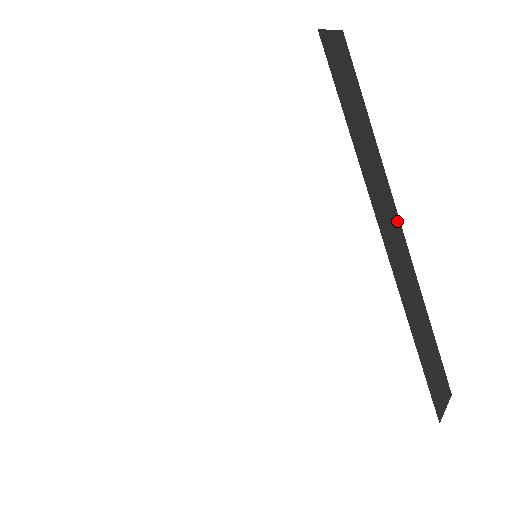
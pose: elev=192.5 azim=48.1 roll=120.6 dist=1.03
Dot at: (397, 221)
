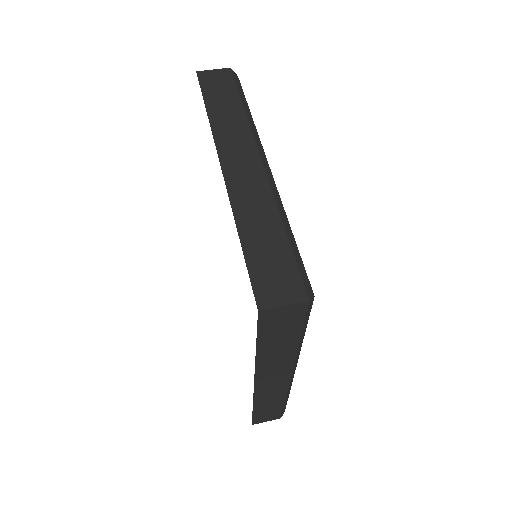
Dot at: (255, 156)
